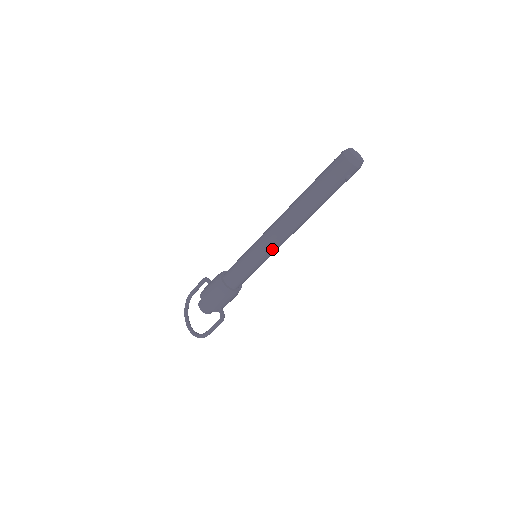
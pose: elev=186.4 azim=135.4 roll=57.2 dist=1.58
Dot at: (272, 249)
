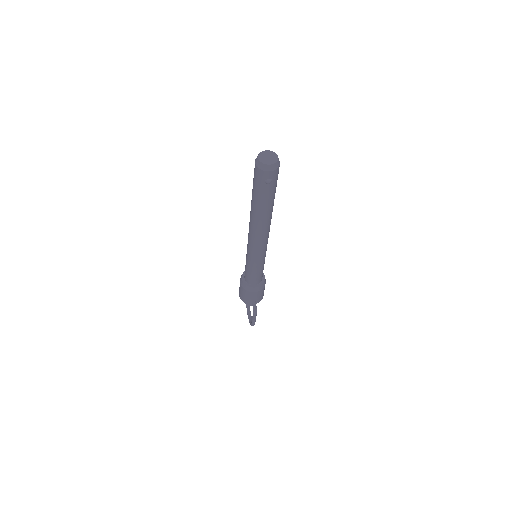
Dot at: (256, 251)
